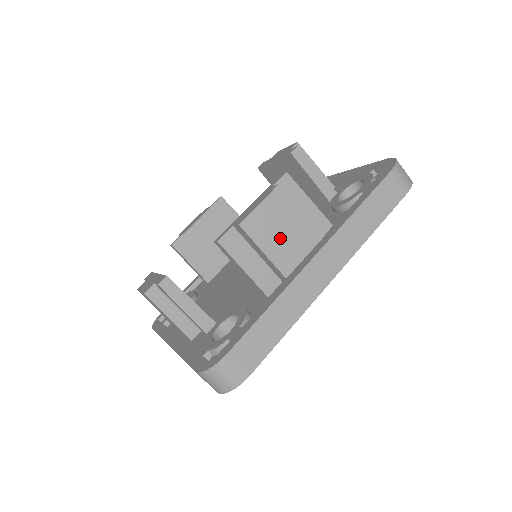
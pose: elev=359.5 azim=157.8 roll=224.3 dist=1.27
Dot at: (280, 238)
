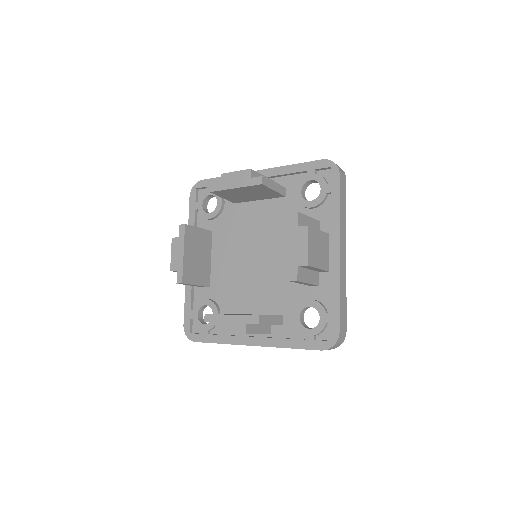
Dot at: (319, 254)
